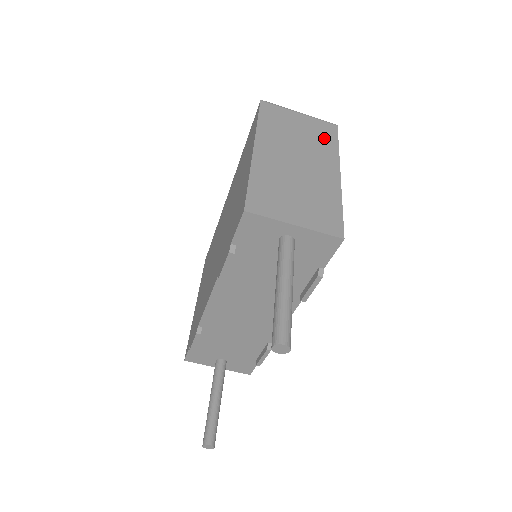
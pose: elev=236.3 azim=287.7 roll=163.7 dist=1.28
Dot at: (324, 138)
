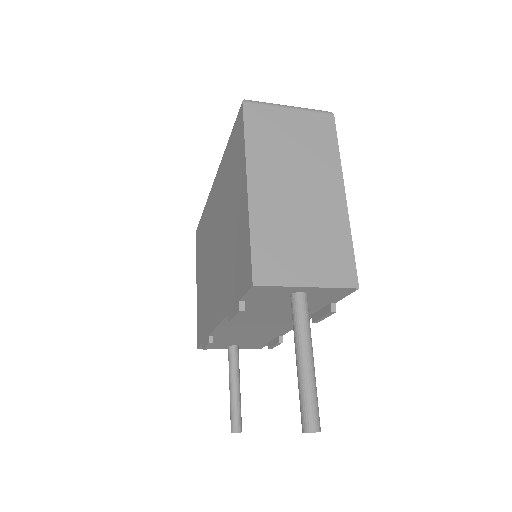
Dot at: (322, 141)
